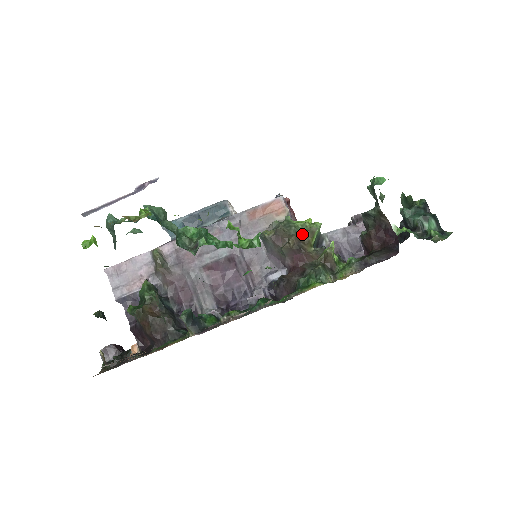
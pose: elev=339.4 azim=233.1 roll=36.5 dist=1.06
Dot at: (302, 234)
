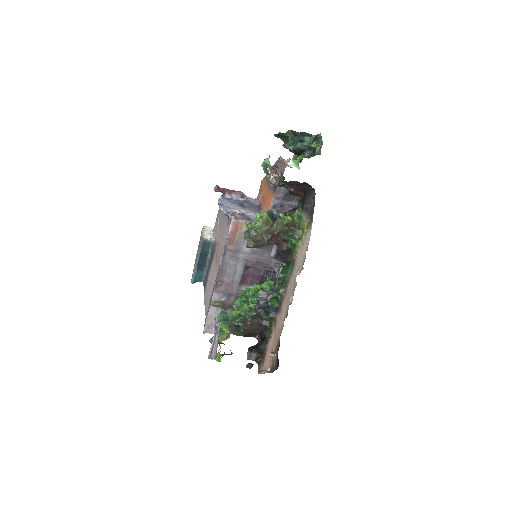
Dot at: (264, 227)
